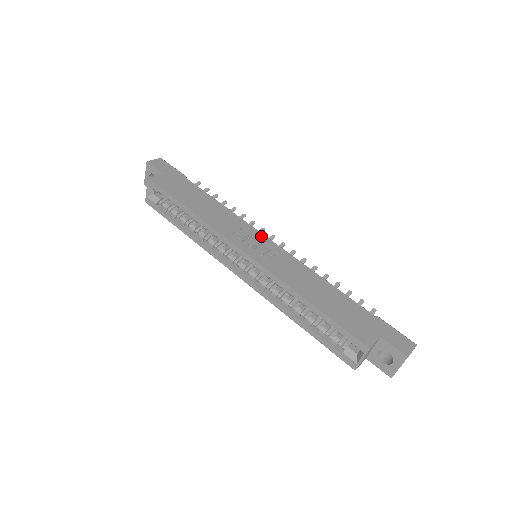
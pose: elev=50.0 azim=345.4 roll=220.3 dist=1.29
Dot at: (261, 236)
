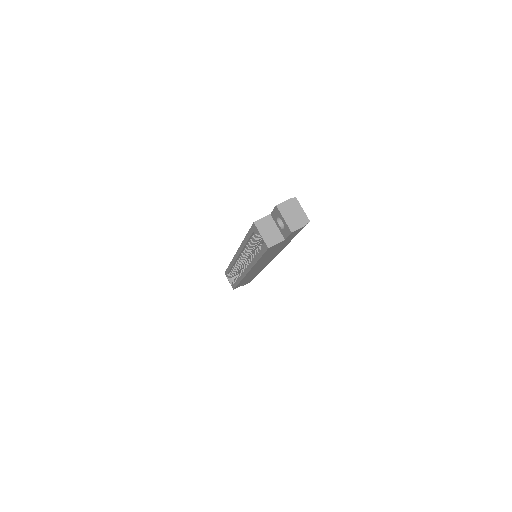
Dot at: occluded
